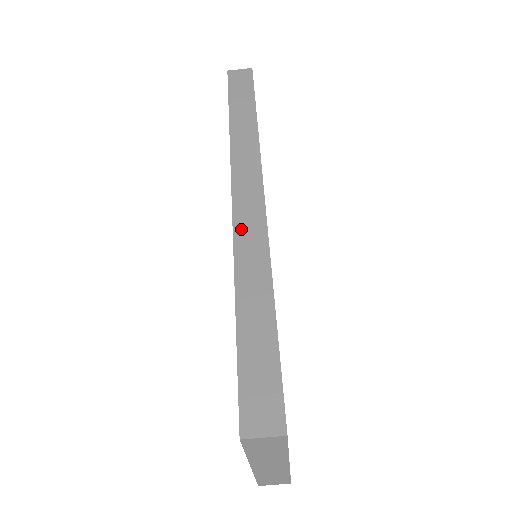
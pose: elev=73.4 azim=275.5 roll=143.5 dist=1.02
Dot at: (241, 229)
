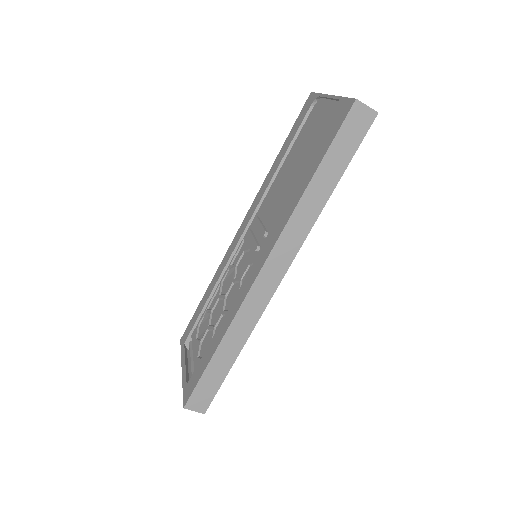
Dot at: (250, 300)
